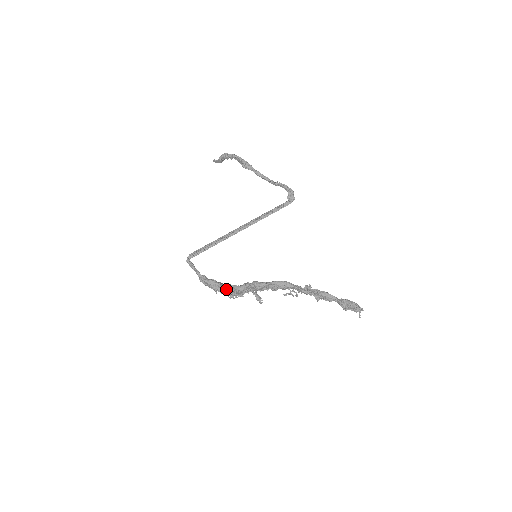
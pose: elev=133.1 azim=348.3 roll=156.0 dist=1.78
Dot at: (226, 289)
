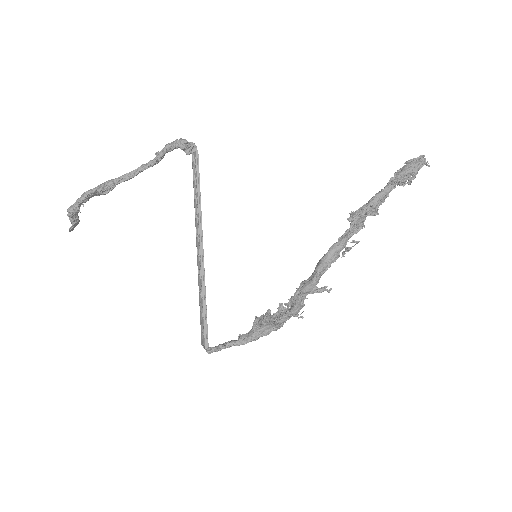
Dot at: (280, 323)
